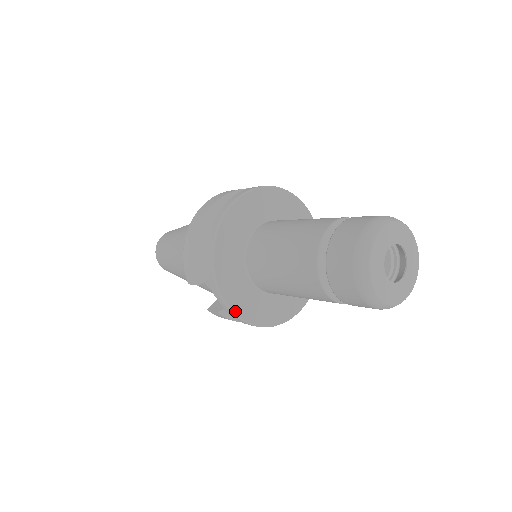
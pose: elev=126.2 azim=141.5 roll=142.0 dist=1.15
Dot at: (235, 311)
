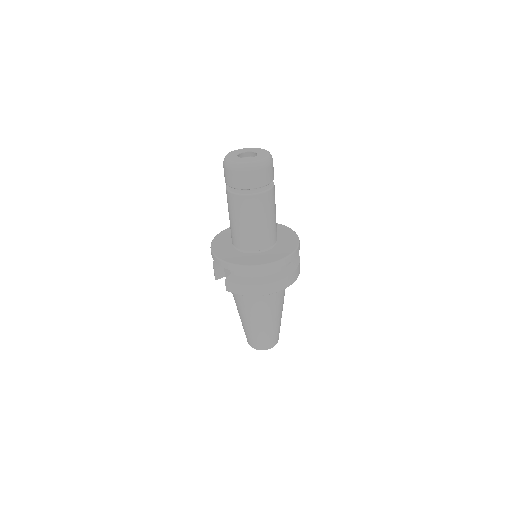
Dot at: (221, 259)
